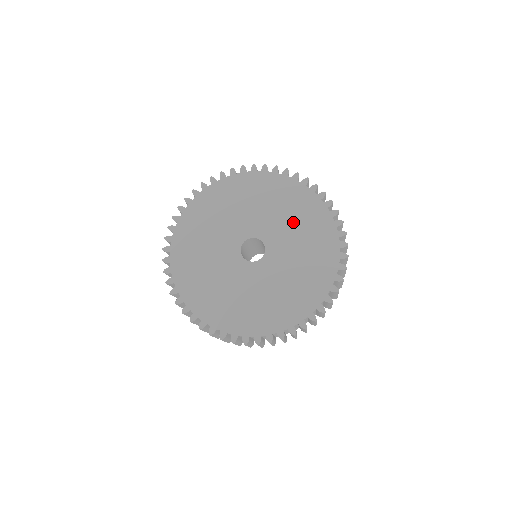
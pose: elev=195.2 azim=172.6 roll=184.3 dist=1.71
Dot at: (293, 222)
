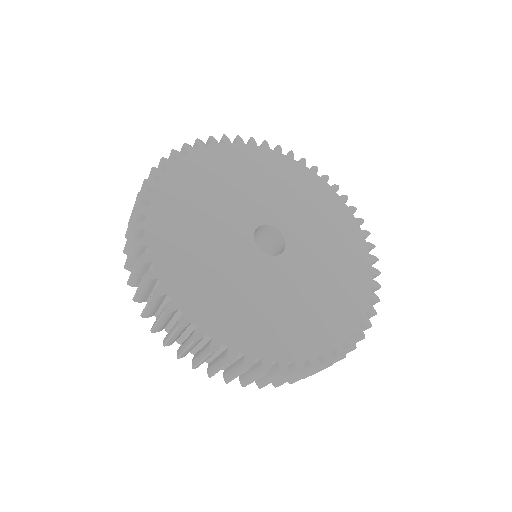
Dot at: (293, 196)
